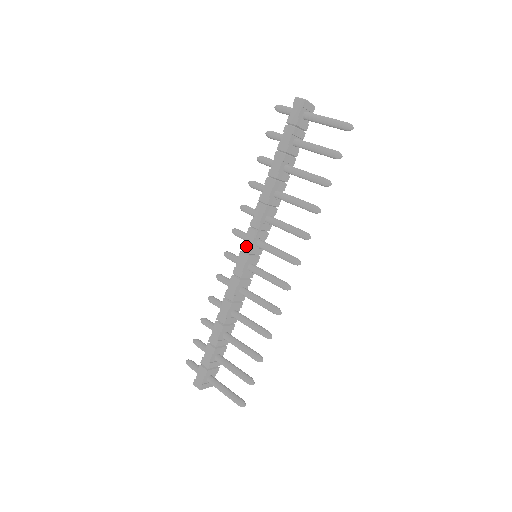
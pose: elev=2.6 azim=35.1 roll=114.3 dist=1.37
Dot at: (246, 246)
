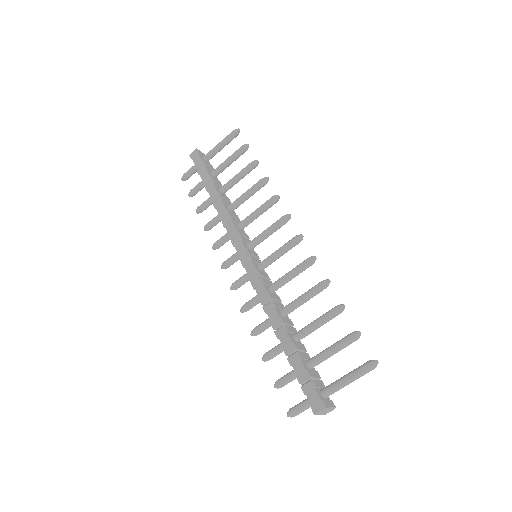
Dot at: (241, 253)
